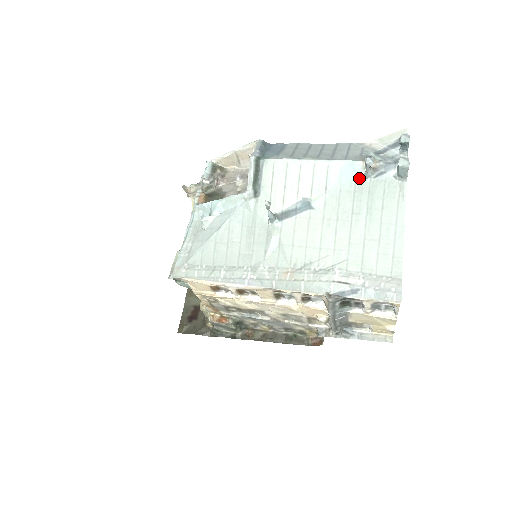
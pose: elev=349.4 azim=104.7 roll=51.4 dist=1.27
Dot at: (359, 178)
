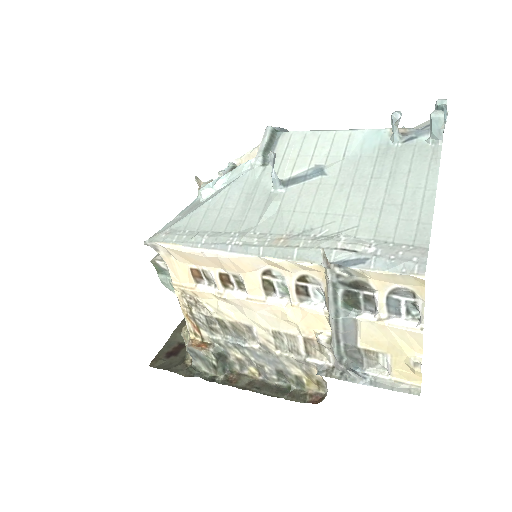
Dot at: (384, 144)
